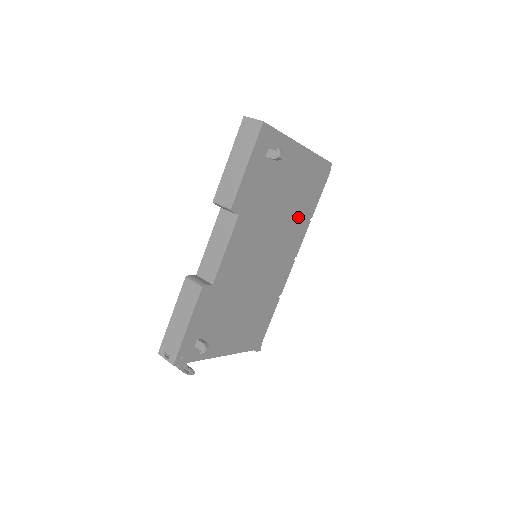
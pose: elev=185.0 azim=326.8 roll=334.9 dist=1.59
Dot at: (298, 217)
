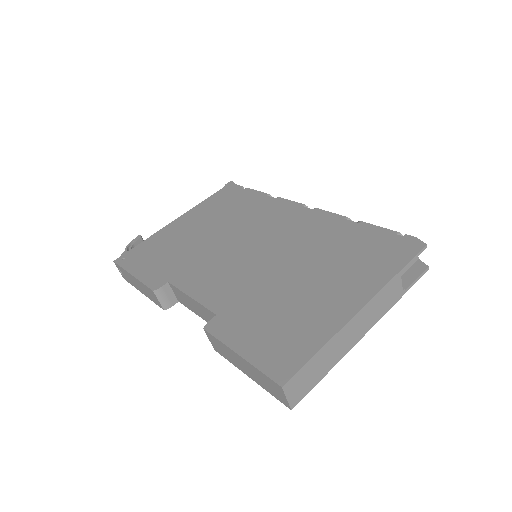
Dot at: occluded
